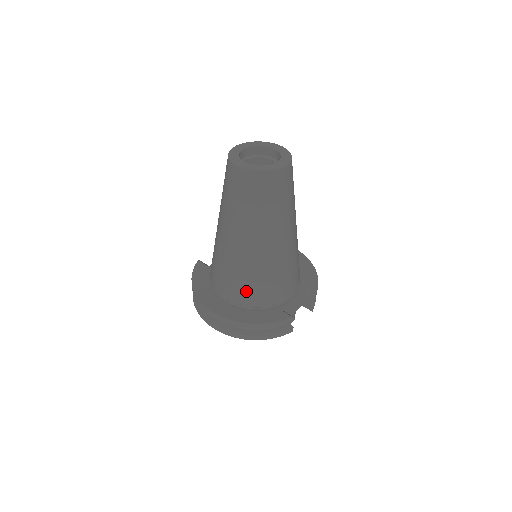
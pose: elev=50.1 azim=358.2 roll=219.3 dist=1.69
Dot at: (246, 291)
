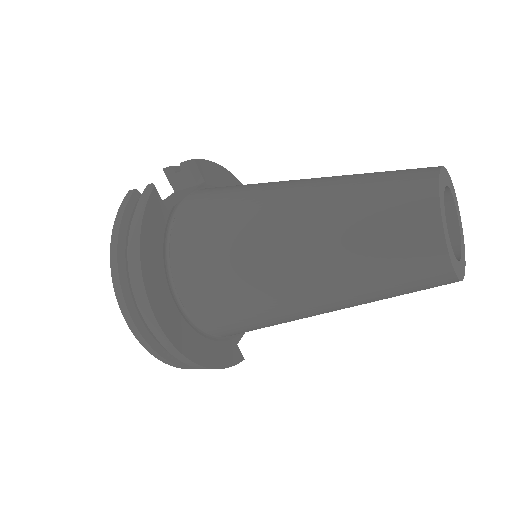
Dot at: (231, 324)
